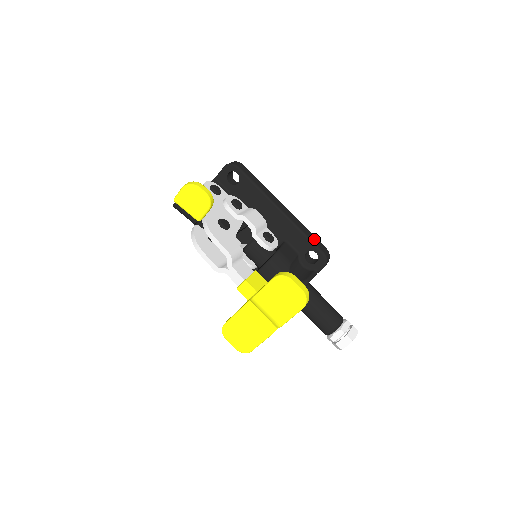
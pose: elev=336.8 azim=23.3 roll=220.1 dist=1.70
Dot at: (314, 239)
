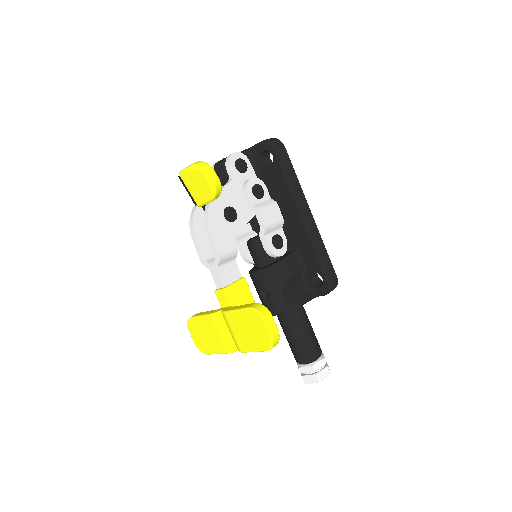
Dot at: (327, 262)
